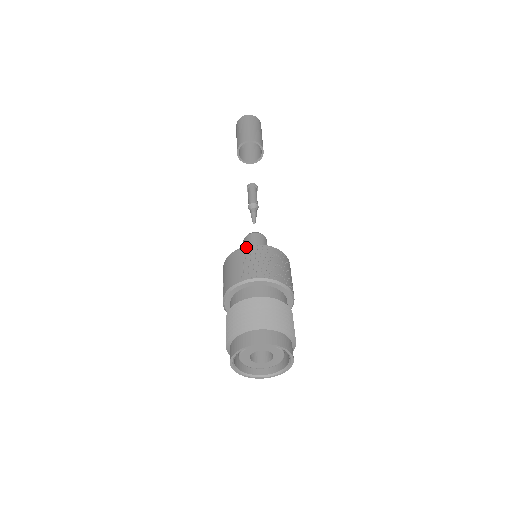
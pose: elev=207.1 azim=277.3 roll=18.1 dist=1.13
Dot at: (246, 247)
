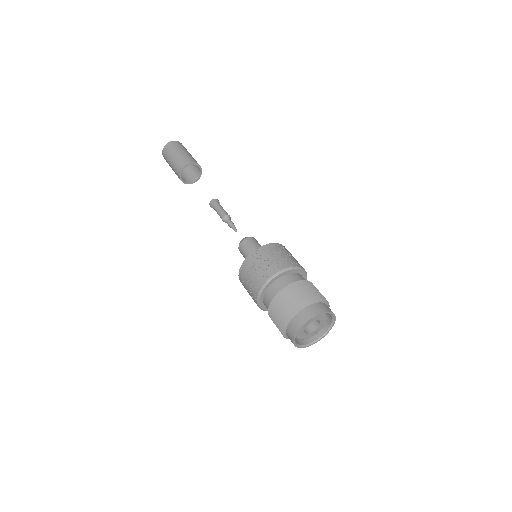
Dot at: (264, 246)
